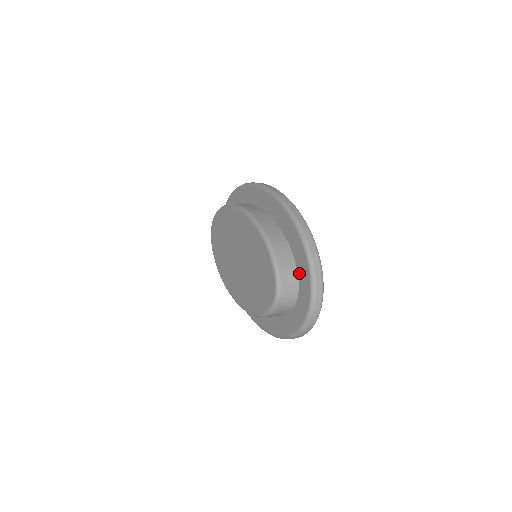
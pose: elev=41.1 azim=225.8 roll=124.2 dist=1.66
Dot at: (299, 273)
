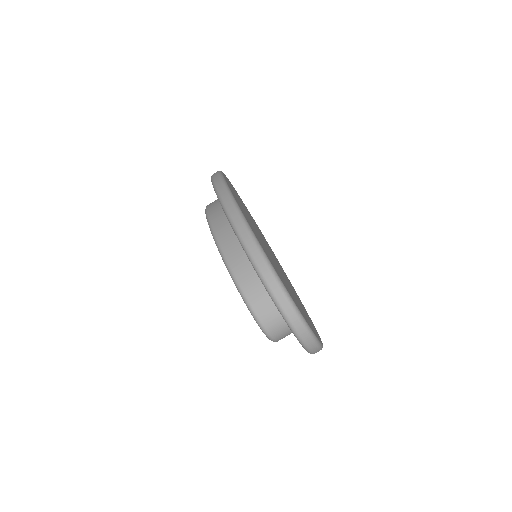
Dot at: occluded
